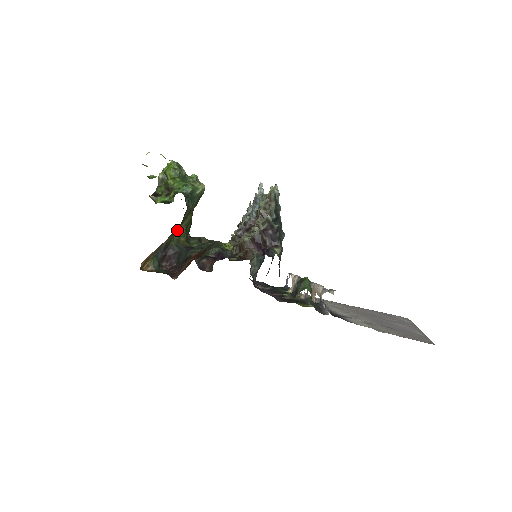
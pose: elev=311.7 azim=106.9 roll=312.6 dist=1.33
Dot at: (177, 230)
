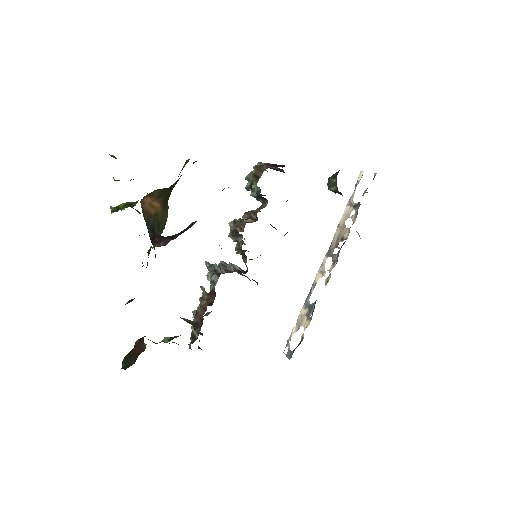
Dot at: occluded
